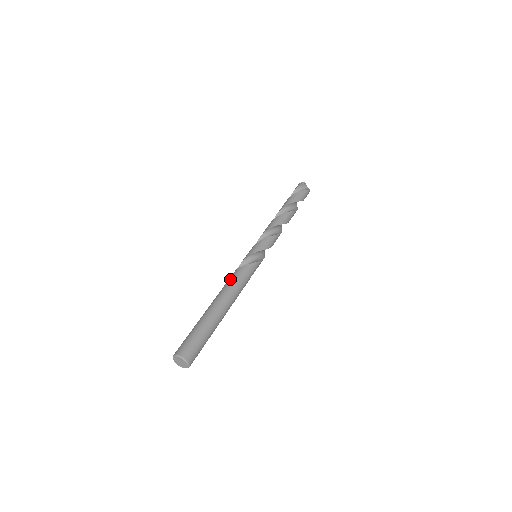
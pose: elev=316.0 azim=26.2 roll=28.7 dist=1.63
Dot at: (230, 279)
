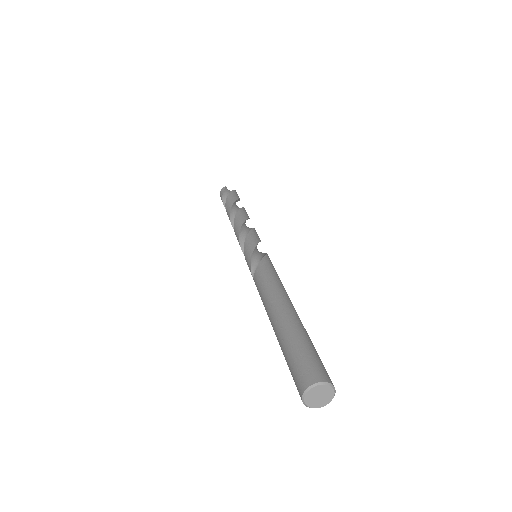
Dot at: (260, 283)
